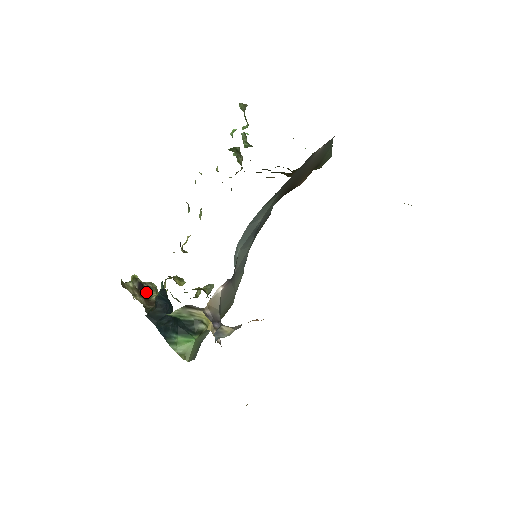
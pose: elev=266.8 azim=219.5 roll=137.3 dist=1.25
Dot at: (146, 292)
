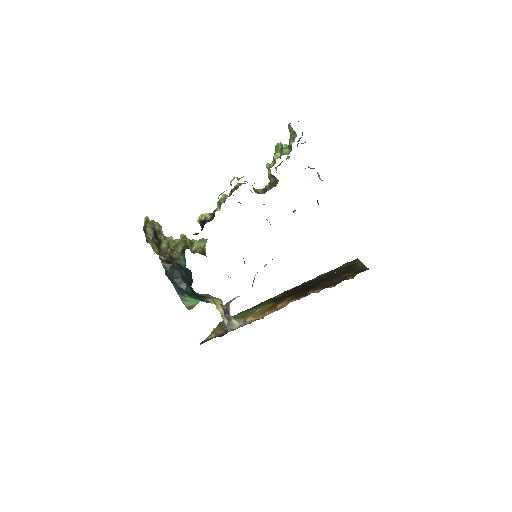
Dot at: (159, 241)
